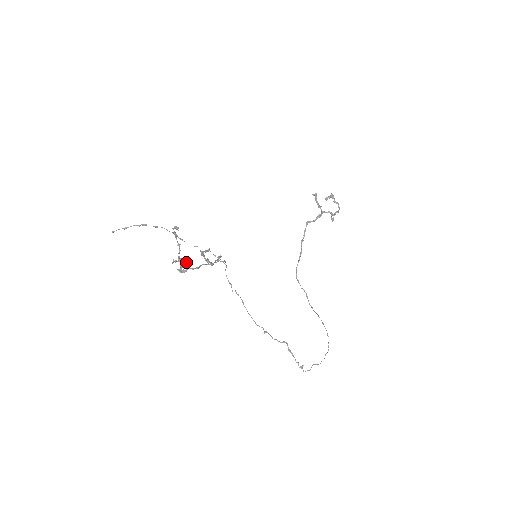
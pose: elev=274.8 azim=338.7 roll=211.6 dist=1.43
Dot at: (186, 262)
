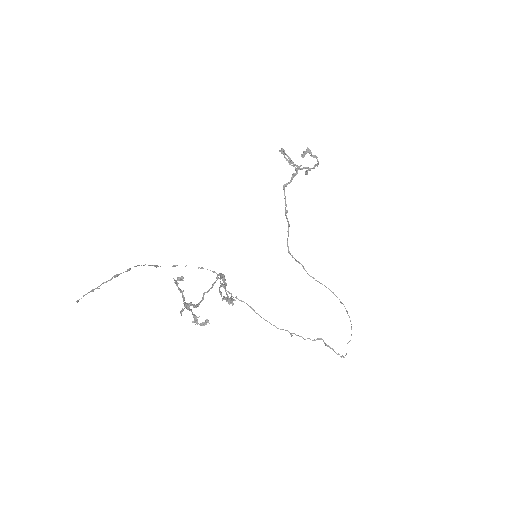
Dot at: occluded
